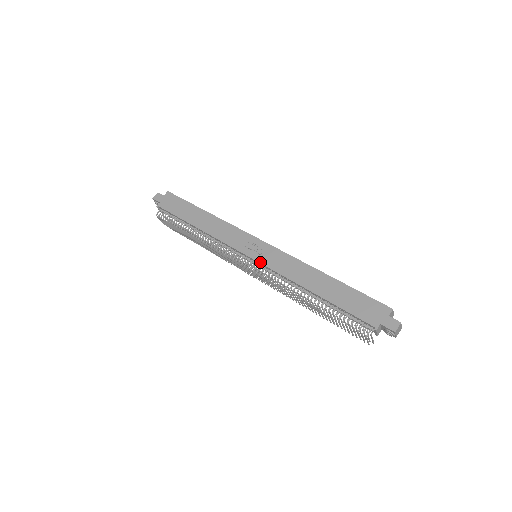
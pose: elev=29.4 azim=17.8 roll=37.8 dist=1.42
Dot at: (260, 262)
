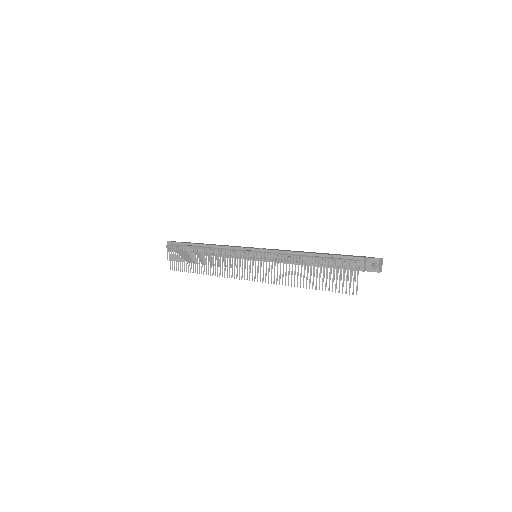
Dot at: (263, 249)
